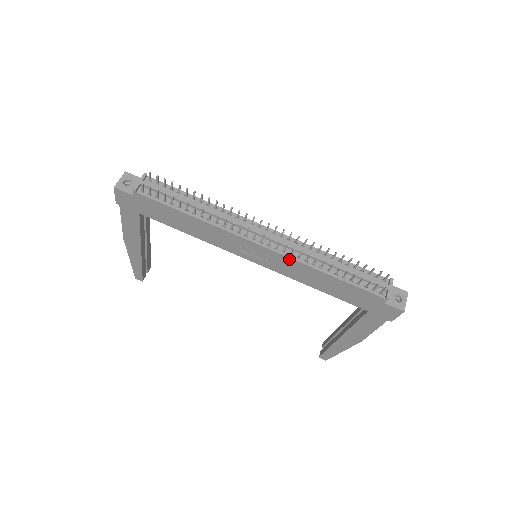
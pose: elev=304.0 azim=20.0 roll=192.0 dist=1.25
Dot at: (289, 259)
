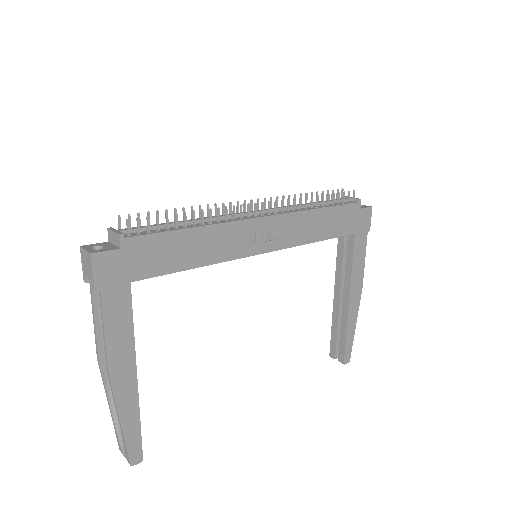
Dot at: (290, 215)
